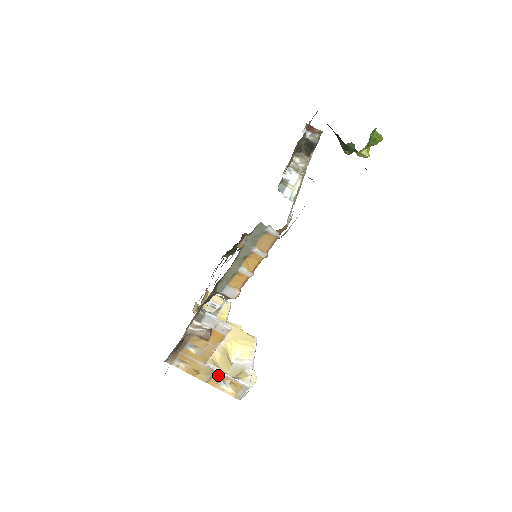
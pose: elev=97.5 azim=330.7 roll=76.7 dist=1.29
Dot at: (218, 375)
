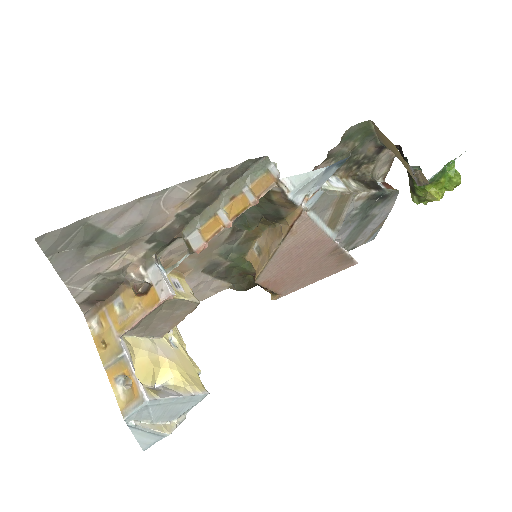
Dot at: (123, 363)
